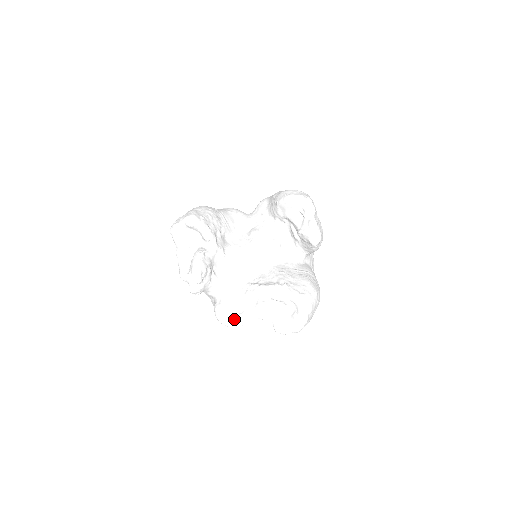
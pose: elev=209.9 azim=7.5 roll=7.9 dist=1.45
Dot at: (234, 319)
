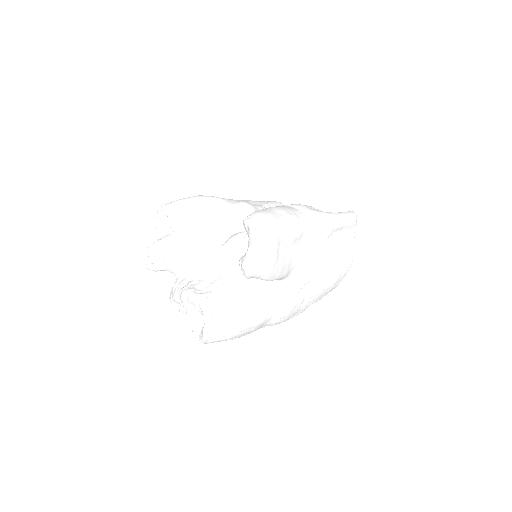
Dot at: (176, 303)
